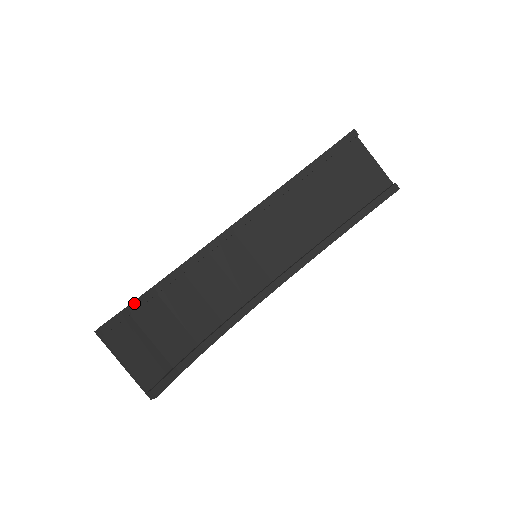
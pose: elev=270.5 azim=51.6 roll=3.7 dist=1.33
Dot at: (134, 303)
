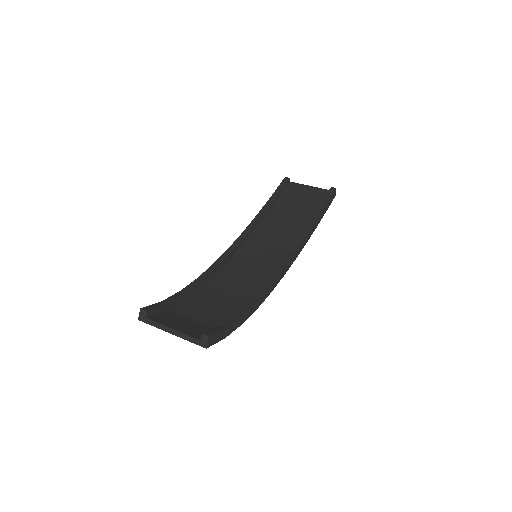
Dot at: (167, 299)
